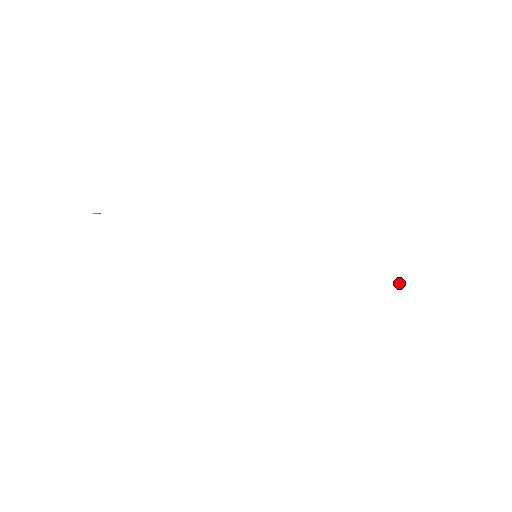
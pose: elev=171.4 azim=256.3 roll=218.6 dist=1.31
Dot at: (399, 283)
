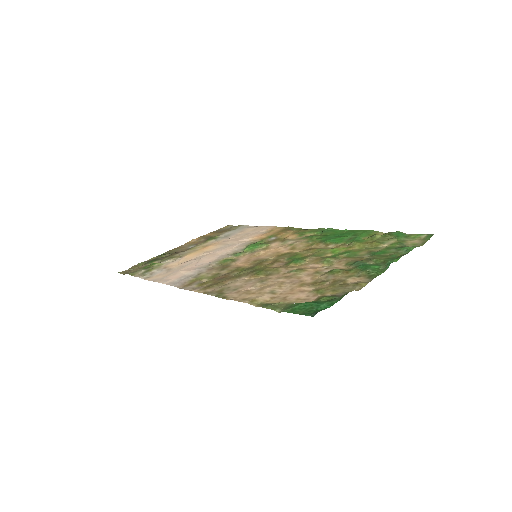
Dot at: (407, 247)
